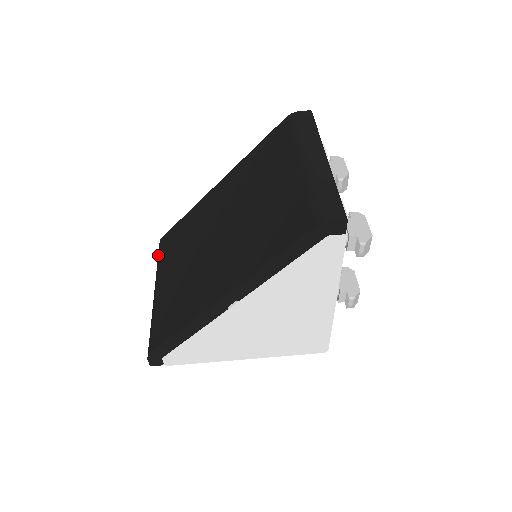
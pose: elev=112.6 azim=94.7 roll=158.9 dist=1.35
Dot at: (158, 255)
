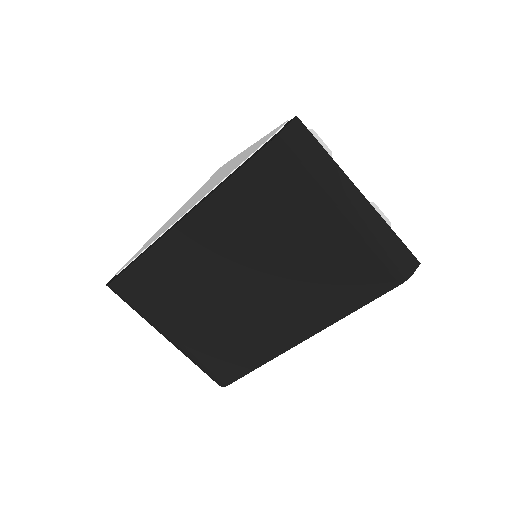
Dot at: (128, 302)
